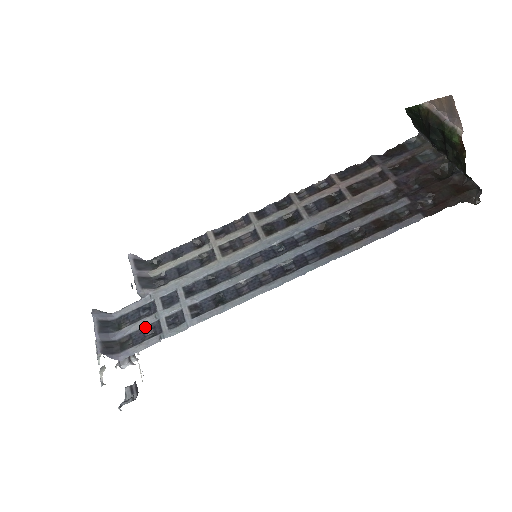
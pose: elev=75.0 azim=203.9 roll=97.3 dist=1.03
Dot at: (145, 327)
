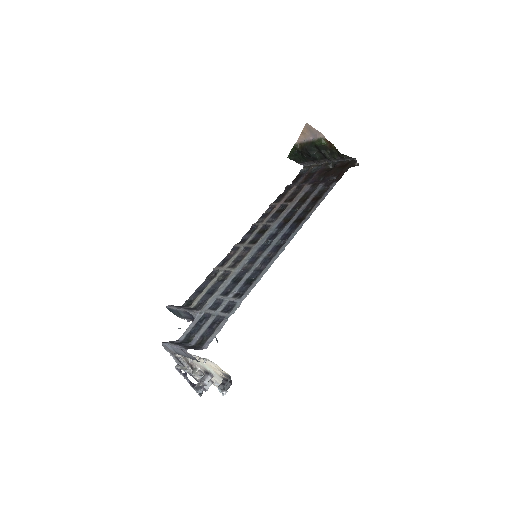
Dot at: (210, 325)
